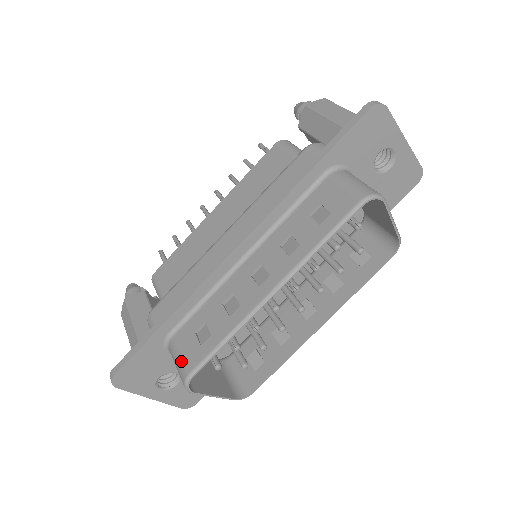
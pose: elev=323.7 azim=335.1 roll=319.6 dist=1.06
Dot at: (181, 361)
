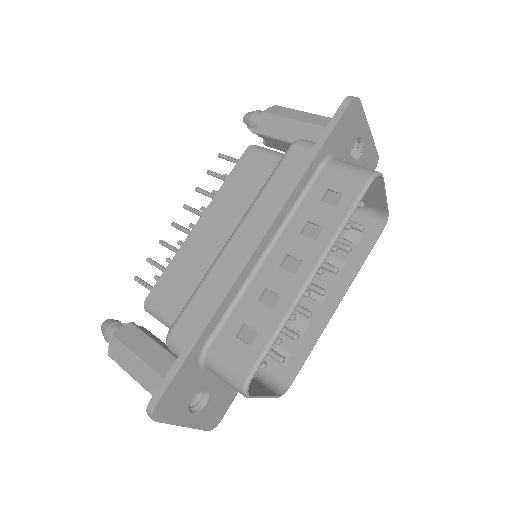
Dot at: (231, 368)
